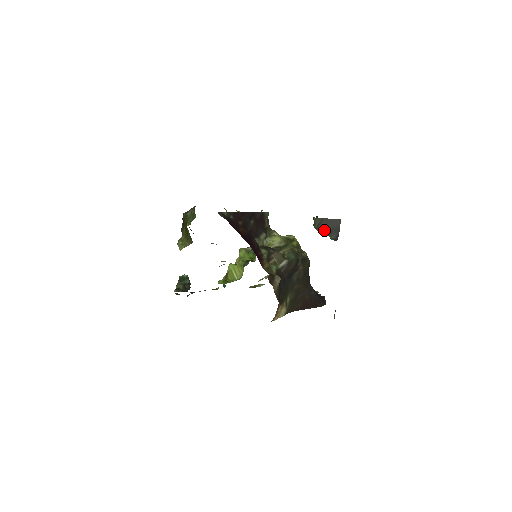
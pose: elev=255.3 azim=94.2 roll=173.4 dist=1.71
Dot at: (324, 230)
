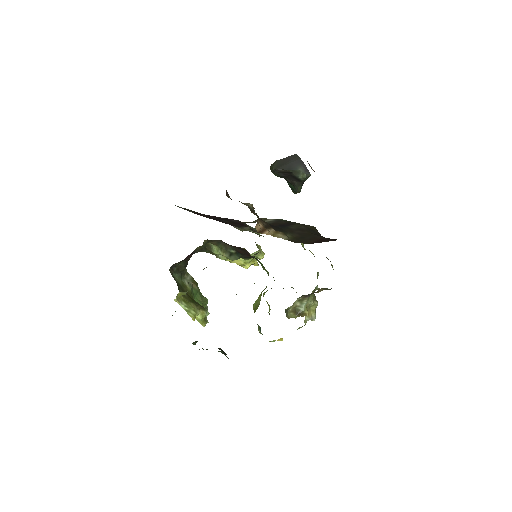
Dot at: (284, 167)
